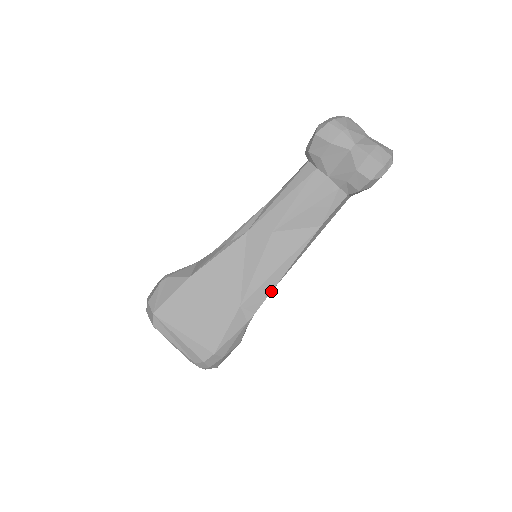
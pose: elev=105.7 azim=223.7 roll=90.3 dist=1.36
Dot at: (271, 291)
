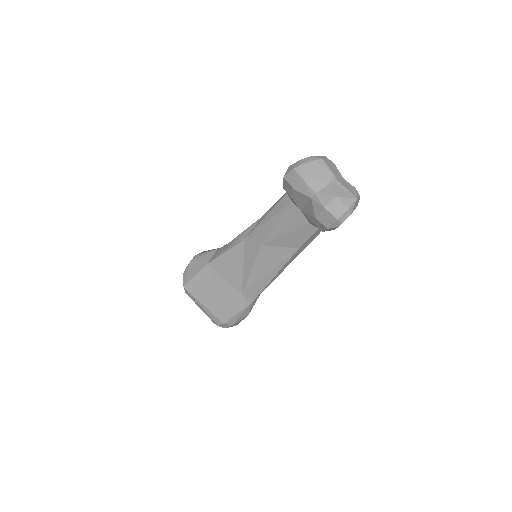
Dot at: (264, 288)
